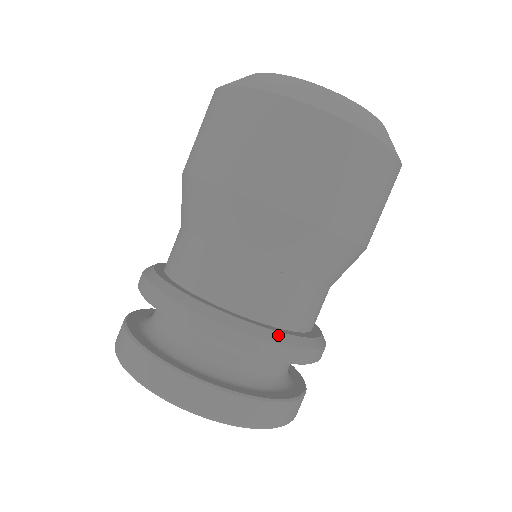
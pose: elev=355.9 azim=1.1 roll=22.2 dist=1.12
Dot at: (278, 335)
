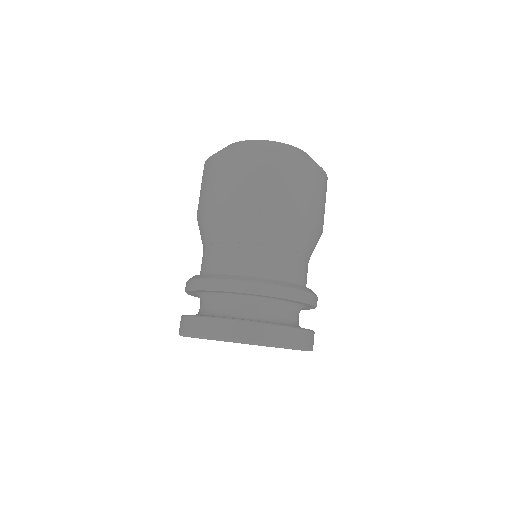
Dot at: occluded
